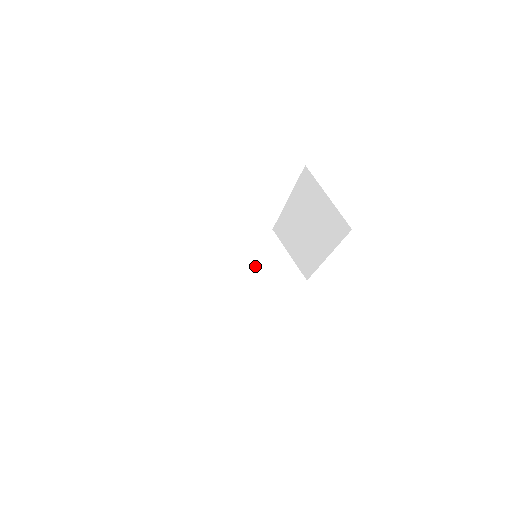
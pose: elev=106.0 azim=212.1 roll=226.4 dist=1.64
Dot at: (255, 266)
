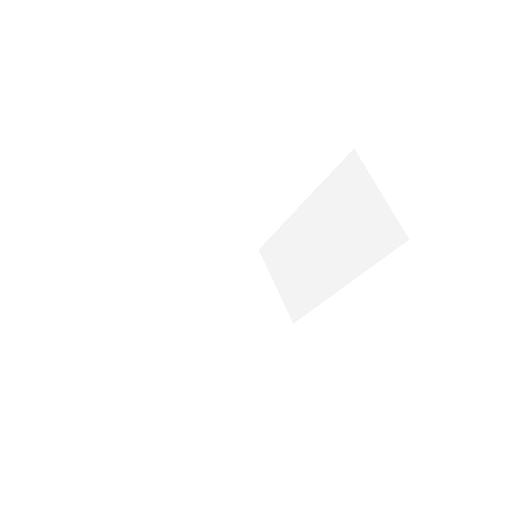
Dot at: (231, 286)
